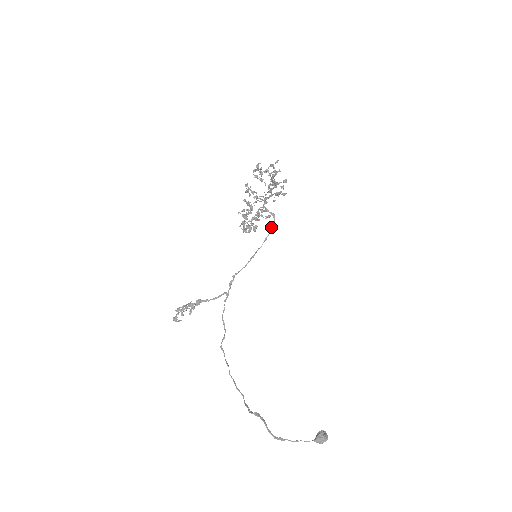
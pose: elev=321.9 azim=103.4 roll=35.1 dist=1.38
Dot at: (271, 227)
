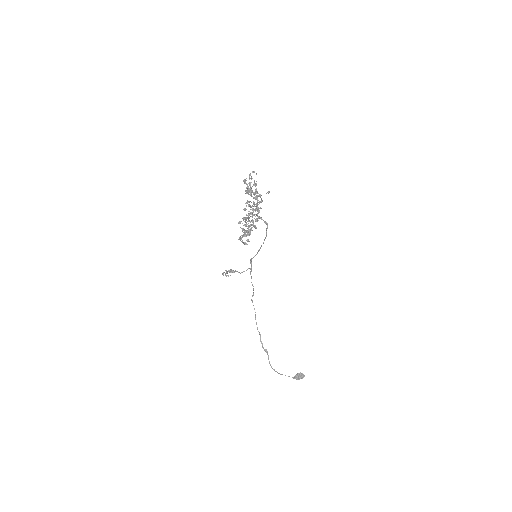
Dot at: (266, 232)
